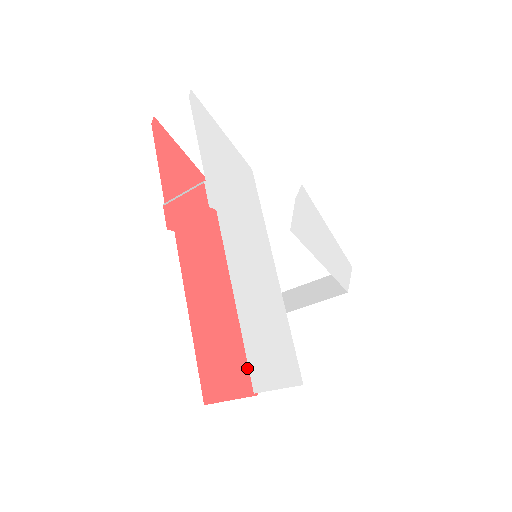
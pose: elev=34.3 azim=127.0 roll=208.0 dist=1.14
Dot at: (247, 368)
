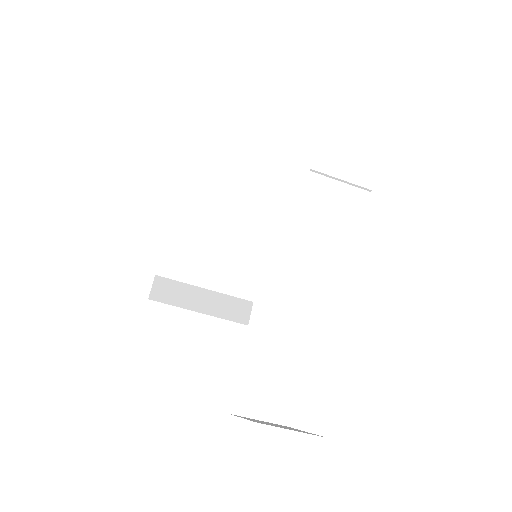
Dot at: (238, 380)
